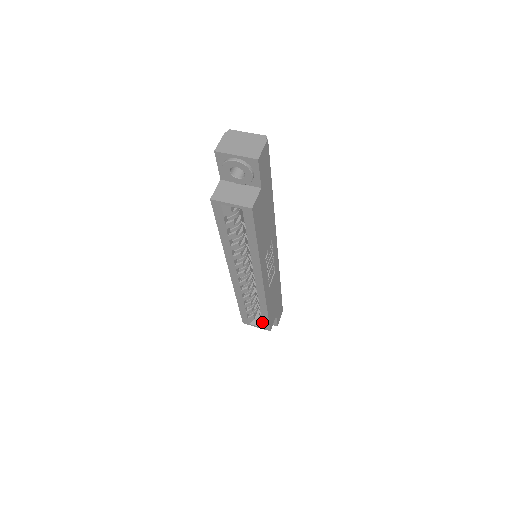
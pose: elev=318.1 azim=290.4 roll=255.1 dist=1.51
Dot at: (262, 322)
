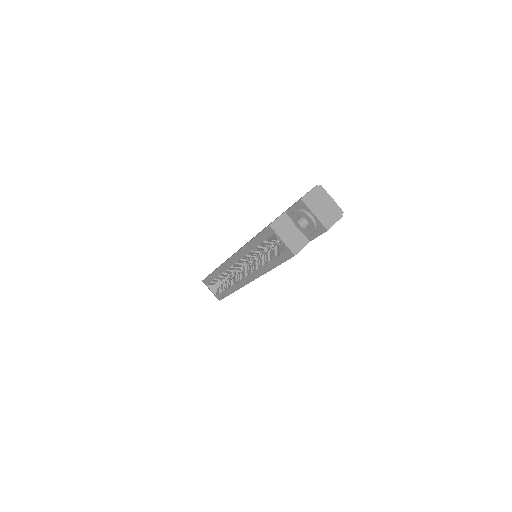
Dot at: (219, 293)
